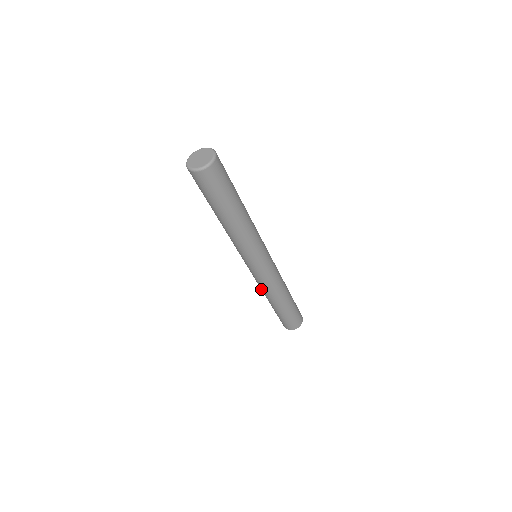
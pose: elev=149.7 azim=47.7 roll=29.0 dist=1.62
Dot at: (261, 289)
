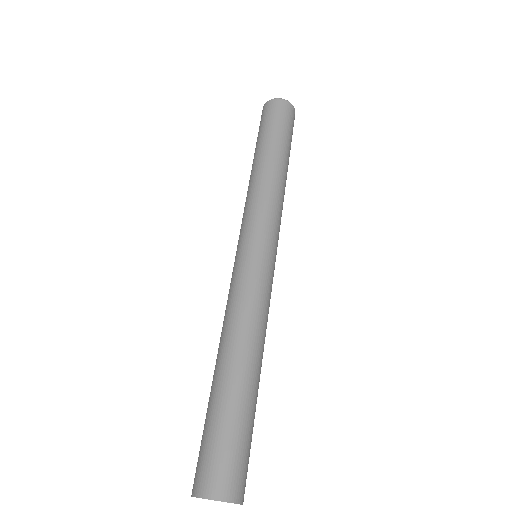
Dot at: (229, 320)
